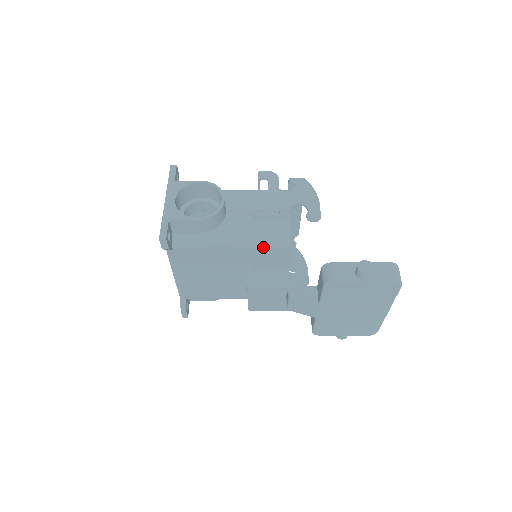
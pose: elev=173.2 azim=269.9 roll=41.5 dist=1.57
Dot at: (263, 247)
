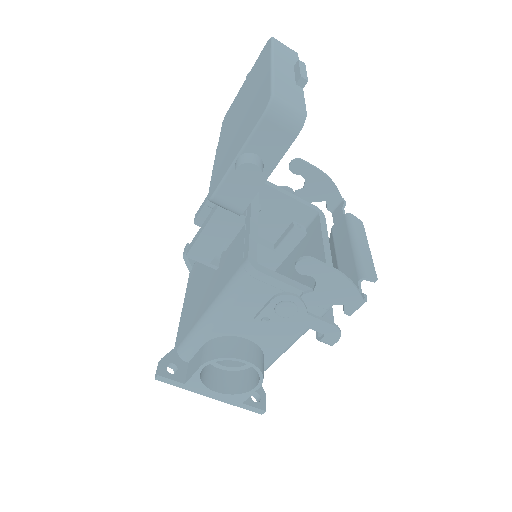
Dot at: occluded
